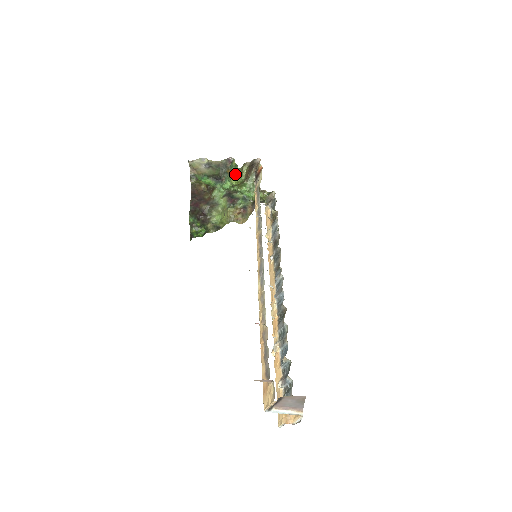
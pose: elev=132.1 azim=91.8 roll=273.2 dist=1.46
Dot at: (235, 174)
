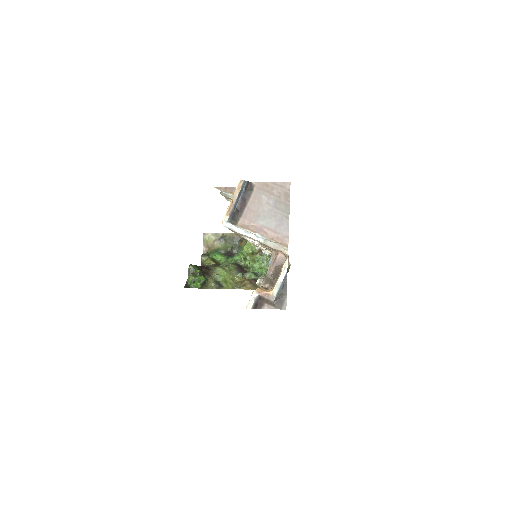
Dot at: occluded
